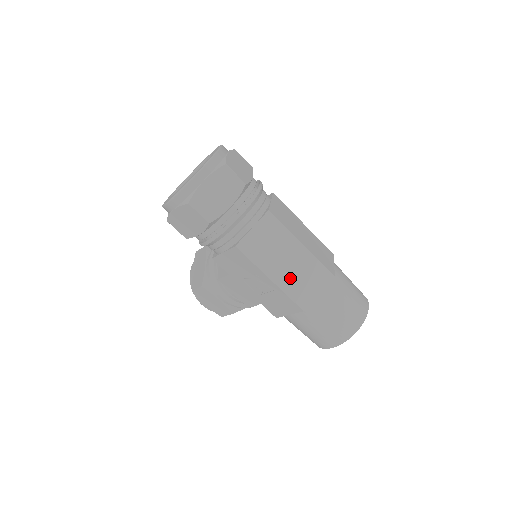
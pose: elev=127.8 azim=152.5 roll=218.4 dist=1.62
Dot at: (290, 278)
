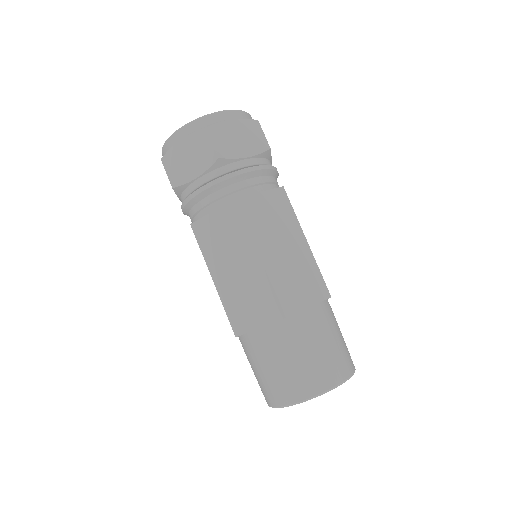
Dot at: (233, 290)
